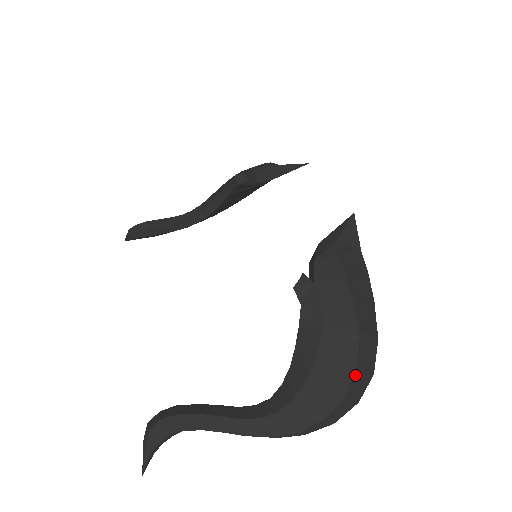
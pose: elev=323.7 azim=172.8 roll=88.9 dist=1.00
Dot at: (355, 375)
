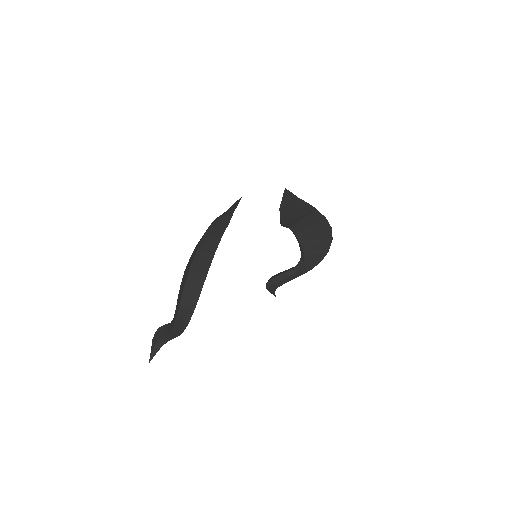
Dot at: (190, 274)
